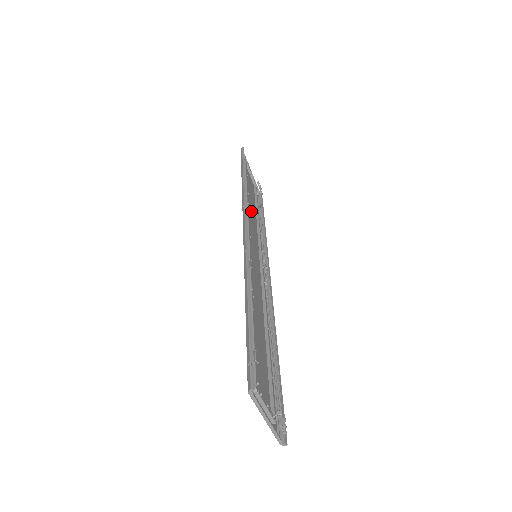
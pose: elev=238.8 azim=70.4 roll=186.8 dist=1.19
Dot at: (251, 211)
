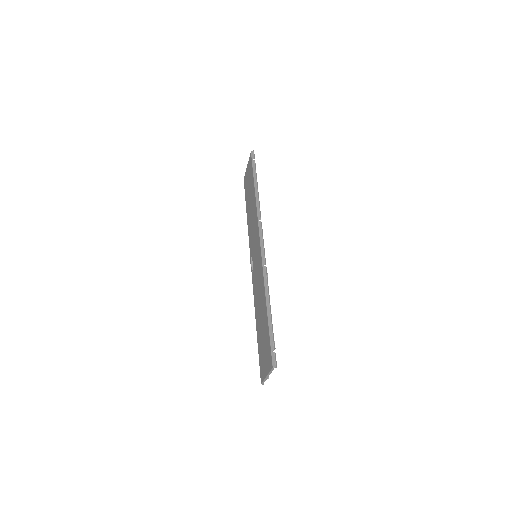
Dot at: (252, 212)
